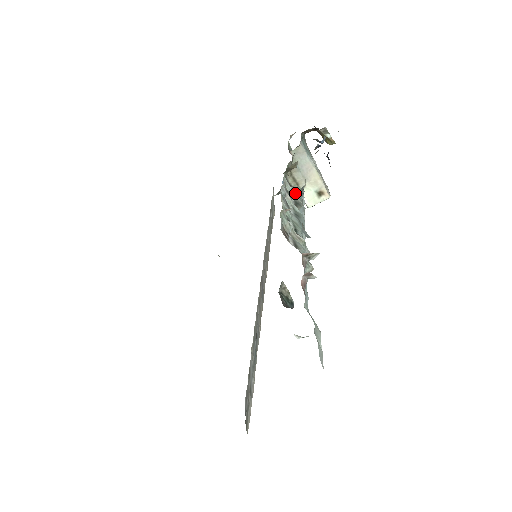
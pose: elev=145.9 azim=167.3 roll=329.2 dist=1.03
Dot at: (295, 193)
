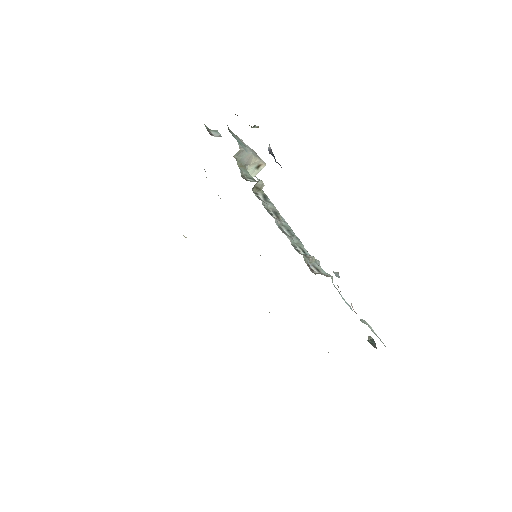
Dot at: (264, 200)
